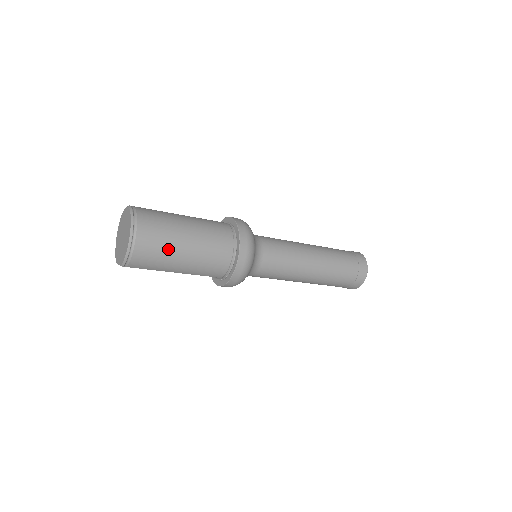
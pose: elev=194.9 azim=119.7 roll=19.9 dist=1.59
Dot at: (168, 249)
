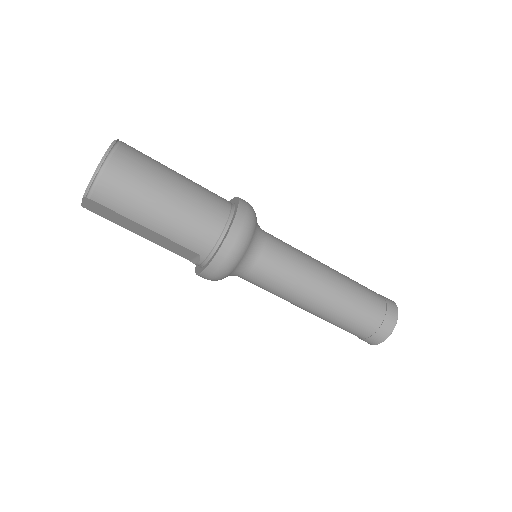
Dot at: (146, 187)
